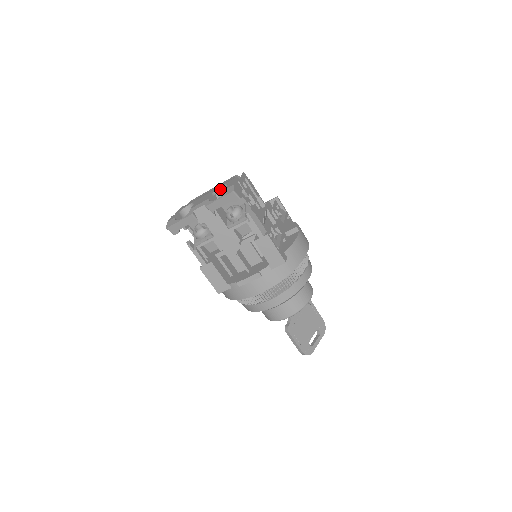
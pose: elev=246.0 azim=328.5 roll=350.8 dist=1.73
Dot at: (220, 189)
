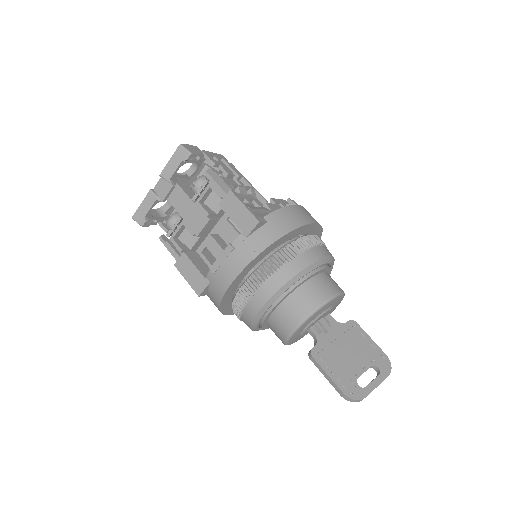
Dot at: (190, 170)
